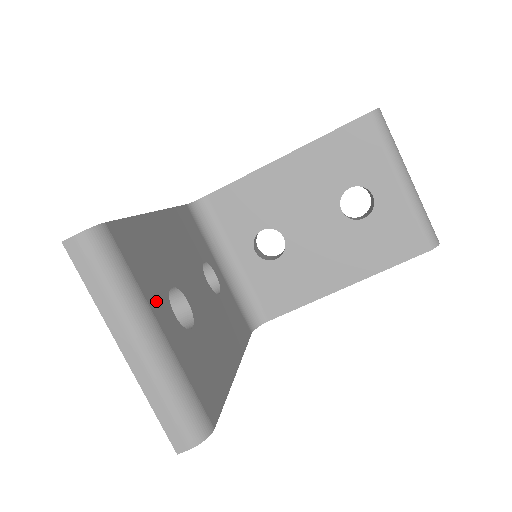
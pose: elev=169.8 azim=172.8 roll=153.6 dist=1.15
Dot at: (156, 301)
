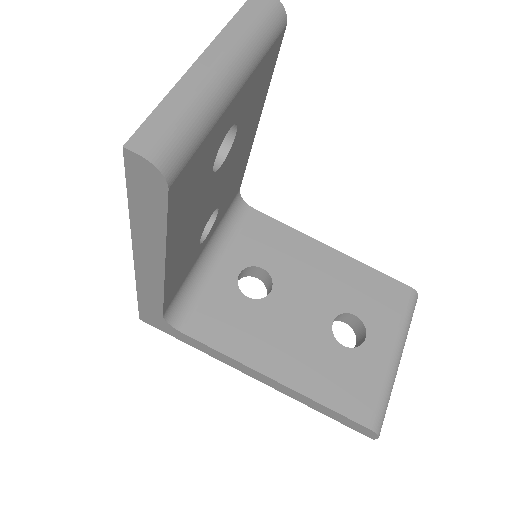
Dot at: (245, 94)
